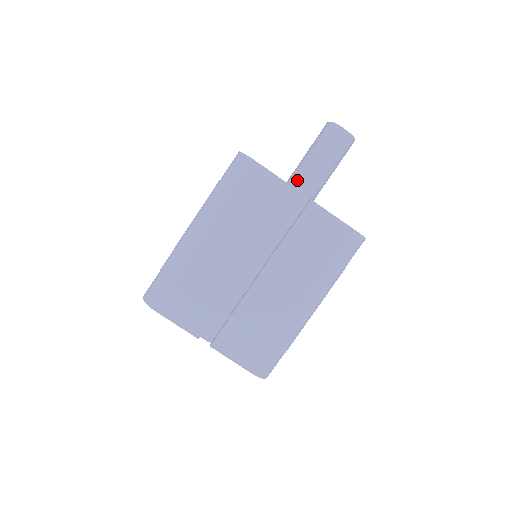
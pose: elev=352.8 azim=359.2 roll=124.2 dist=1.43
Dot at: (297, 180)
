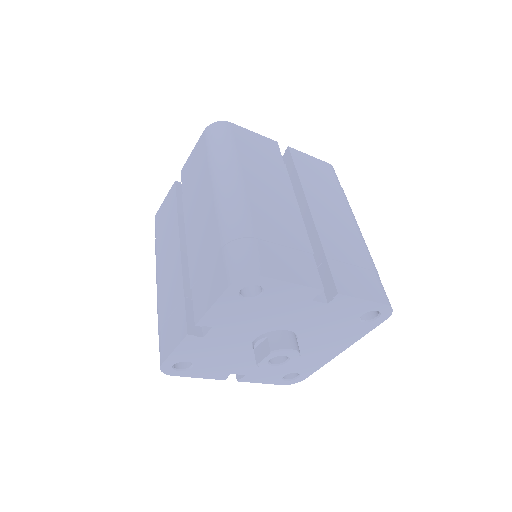
Dot at: occluded
